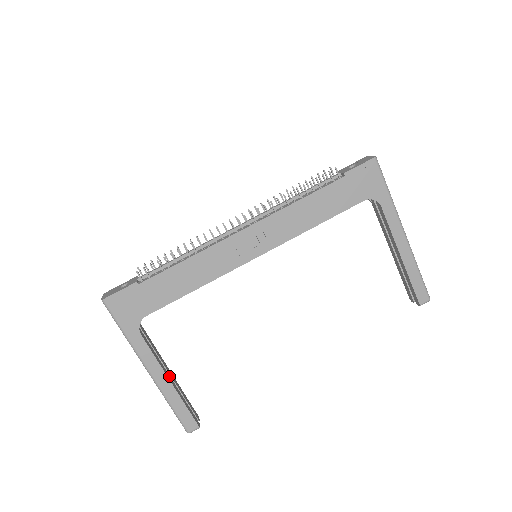
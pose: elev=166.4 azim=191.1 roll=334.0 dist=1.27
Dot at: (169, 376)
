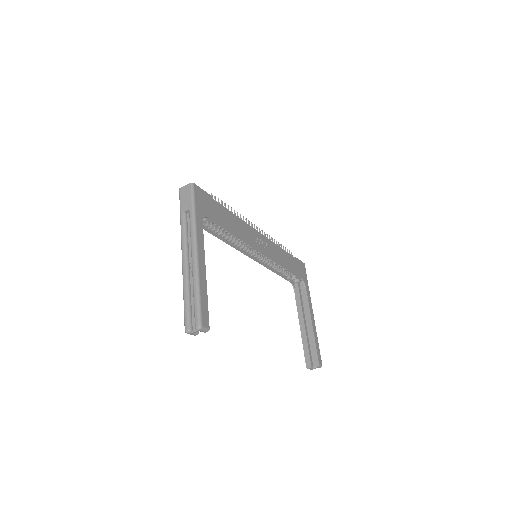
Dot at: occluded
